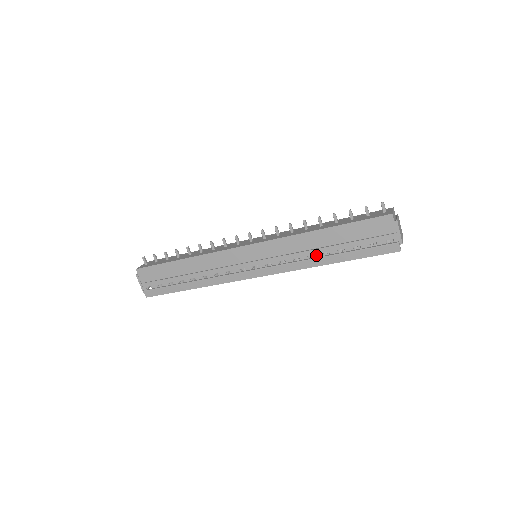
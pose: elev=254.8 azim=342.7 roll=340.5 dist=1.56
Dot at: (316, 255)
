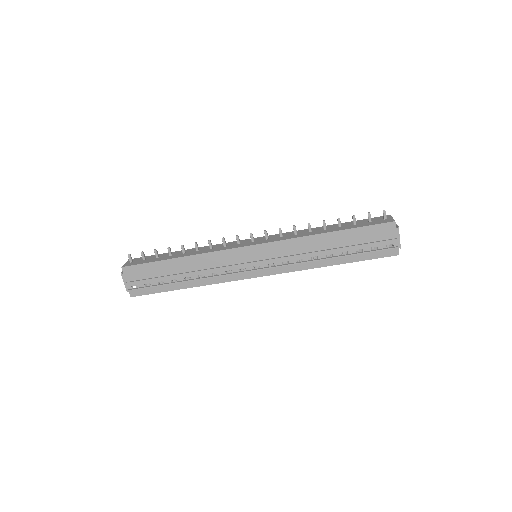
Dot at: (320, 257)
